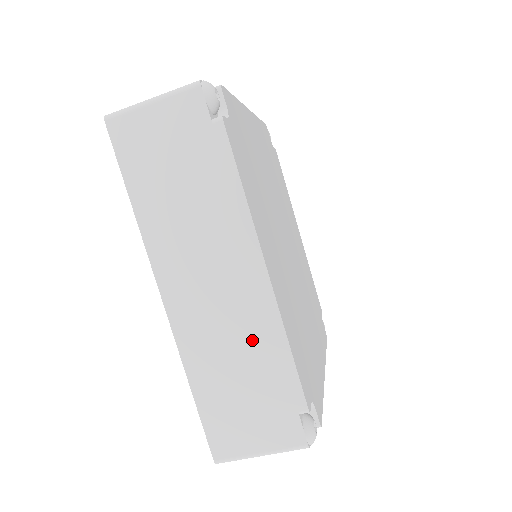
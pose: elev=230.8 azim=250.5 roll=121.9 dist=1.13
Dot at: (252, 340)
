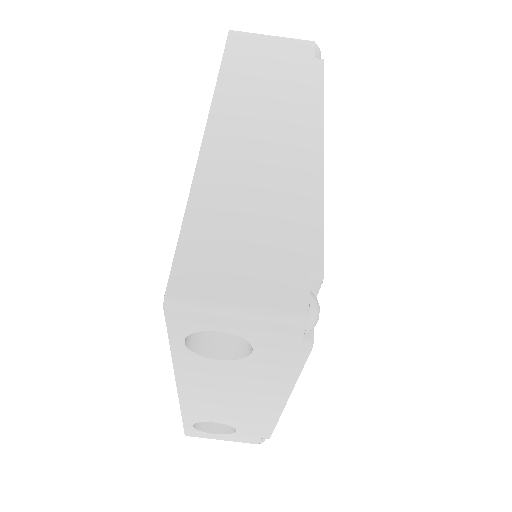
Dot at: (284, 188)
